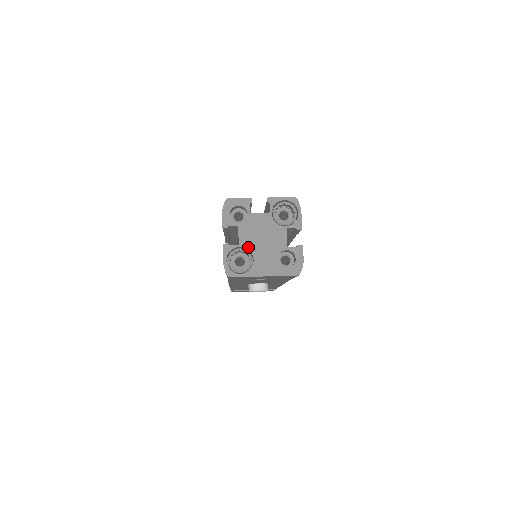
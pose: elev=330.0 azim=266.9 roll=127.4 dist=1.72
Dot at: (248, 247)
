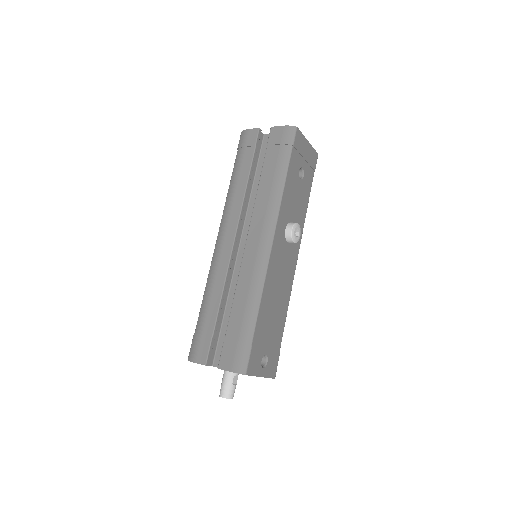
Dot at: occluded
